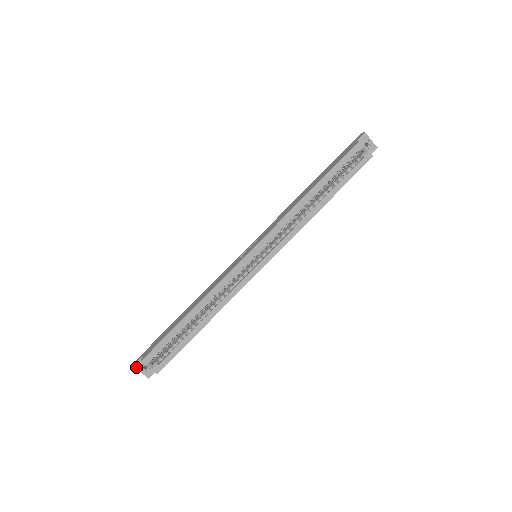
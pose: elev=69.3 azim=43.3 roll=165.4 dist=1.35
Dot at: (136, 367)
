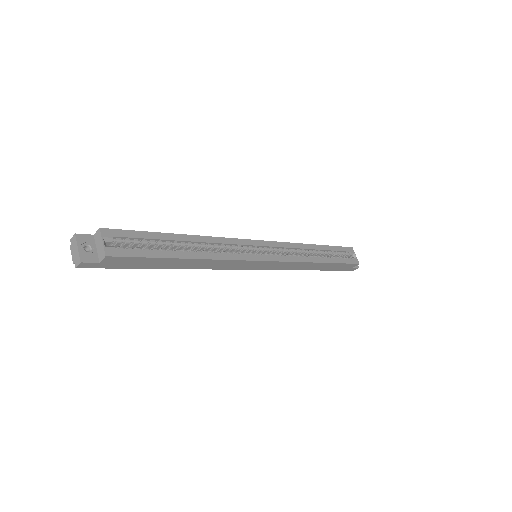
Dot at: (77, 238)
